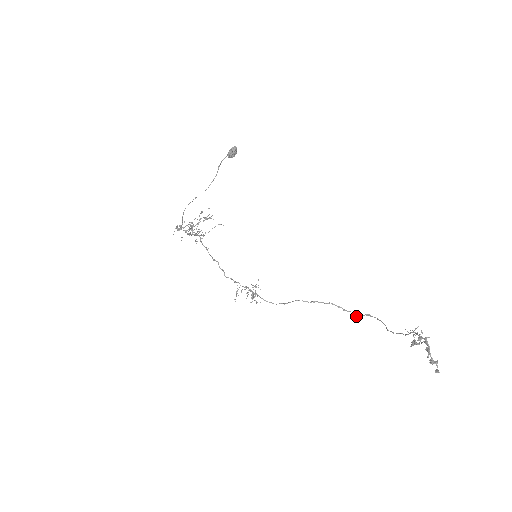
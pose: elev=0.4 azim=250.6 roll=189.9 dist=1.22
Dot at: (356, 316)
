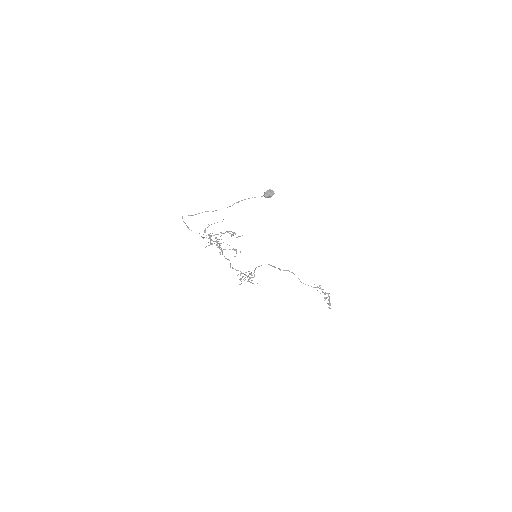
Dot at: occluded
